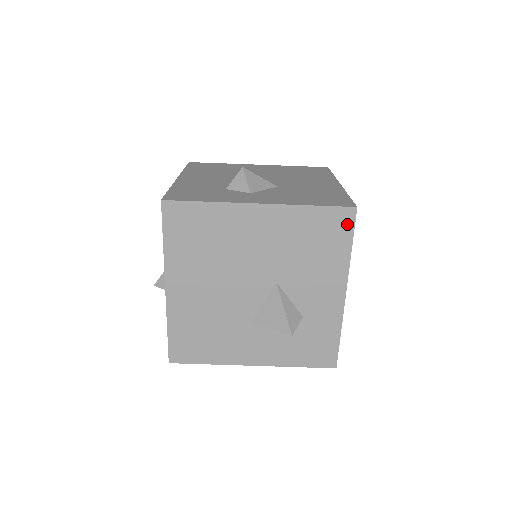
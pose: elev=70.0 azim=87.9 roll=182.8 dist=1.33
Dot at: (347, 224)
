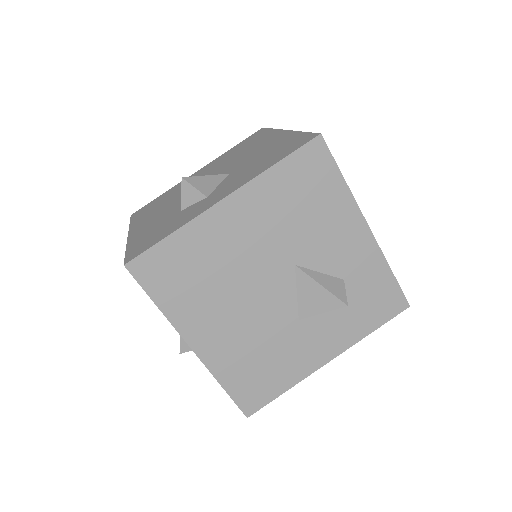
Dot at: (323, 158)
